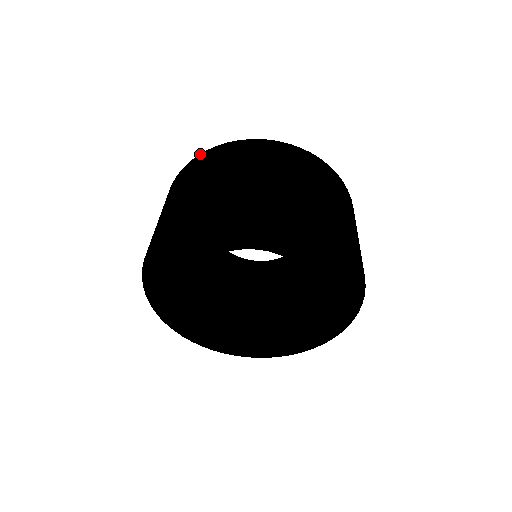
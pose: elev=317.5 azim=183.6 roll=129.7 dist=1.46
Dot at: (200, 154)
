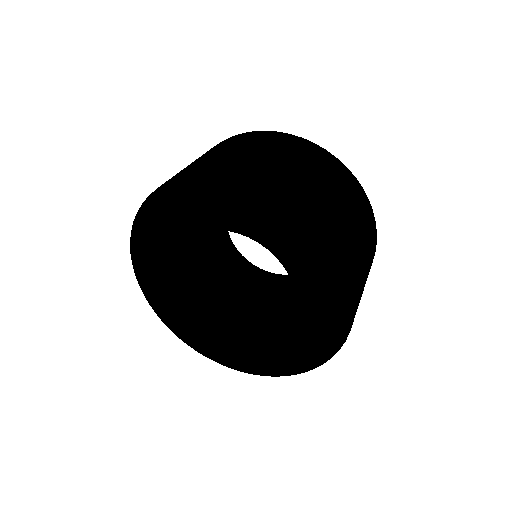
Dot at: occluded
